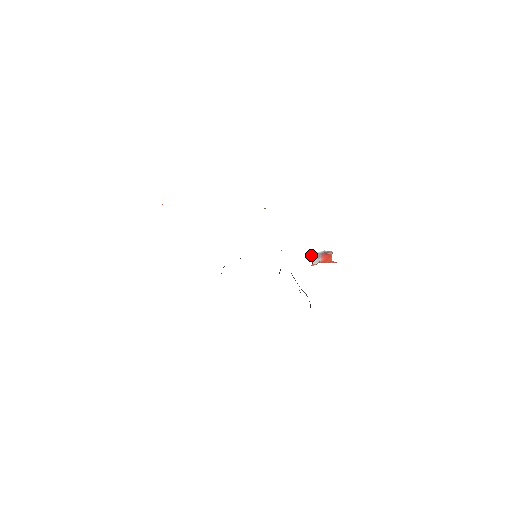
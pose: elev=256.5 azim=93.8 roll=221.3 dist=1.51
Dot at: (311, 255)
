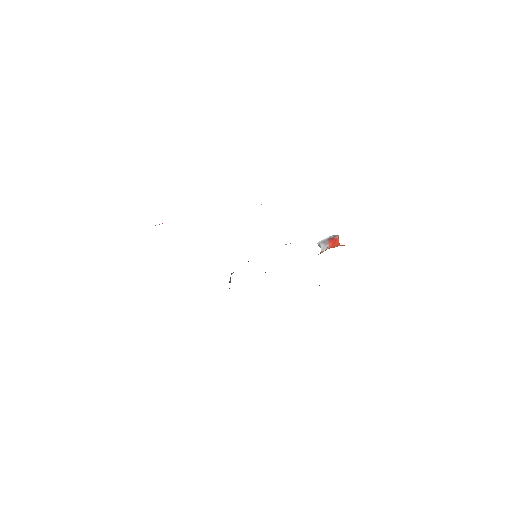
Dot at: (318, 243)
